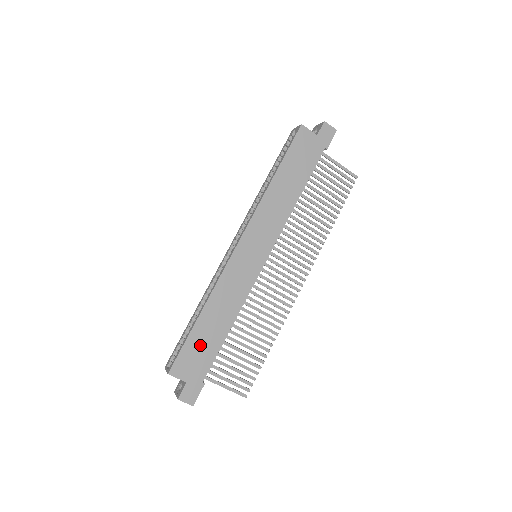
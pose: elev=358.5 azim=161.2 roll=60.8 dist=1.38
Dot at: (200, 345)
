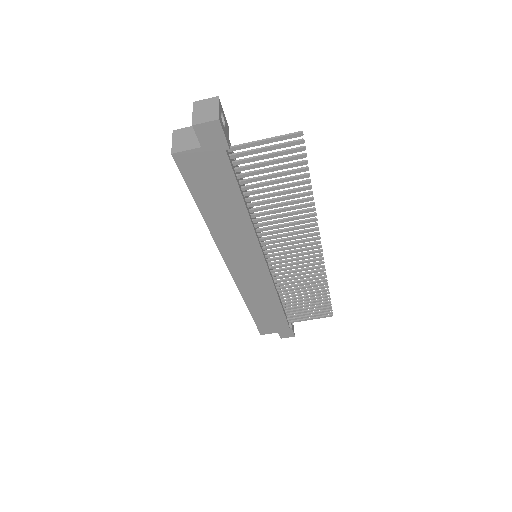
Dot at: (267, 319)
